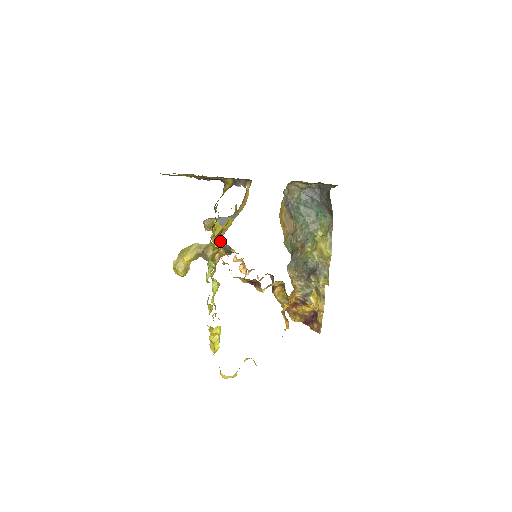
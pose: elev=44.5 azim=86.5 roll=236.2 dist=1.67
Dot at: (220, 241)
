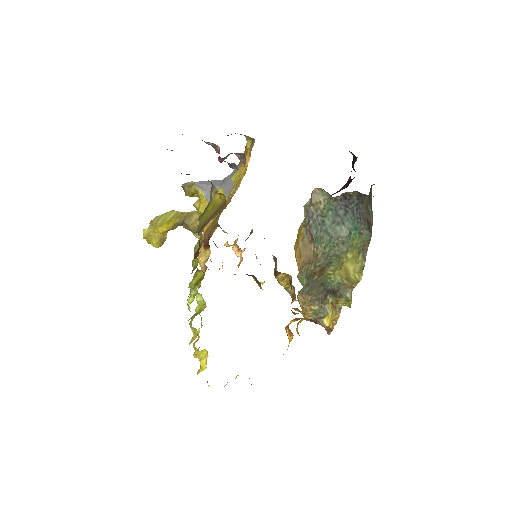
Dot at: (206, 247)
